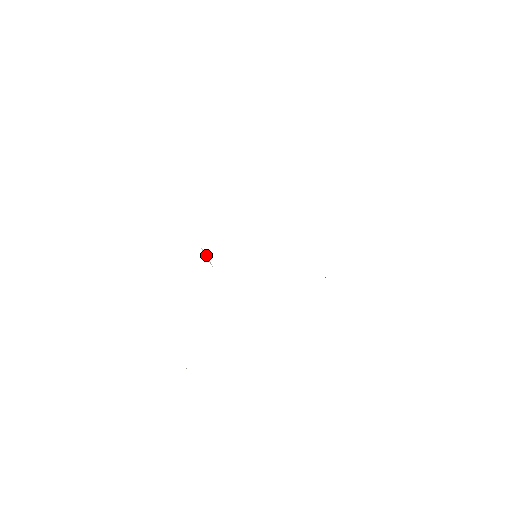
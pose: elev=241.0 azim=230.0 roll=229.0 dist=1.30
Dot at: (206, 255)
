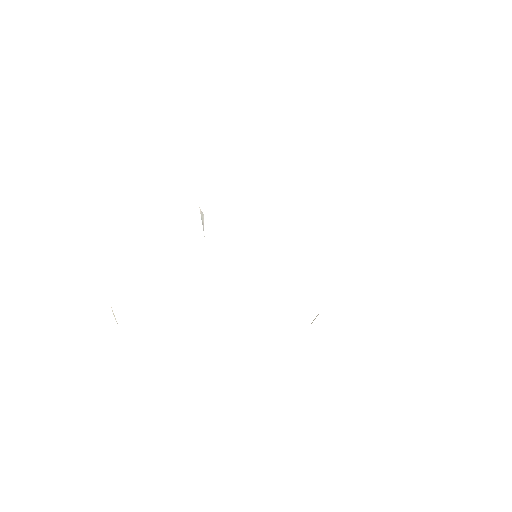
Dot at: (203, 218)
